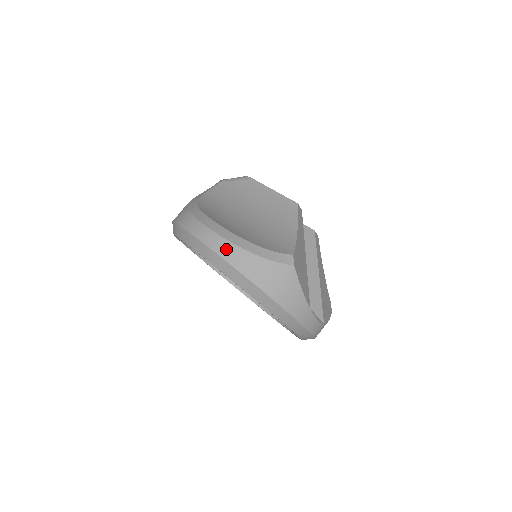
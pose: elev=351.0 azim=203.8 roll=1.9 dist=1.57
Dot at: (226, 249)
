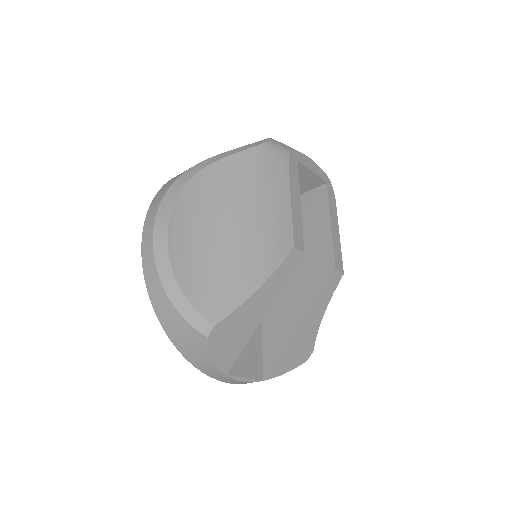
Dot at: (151, 275)
